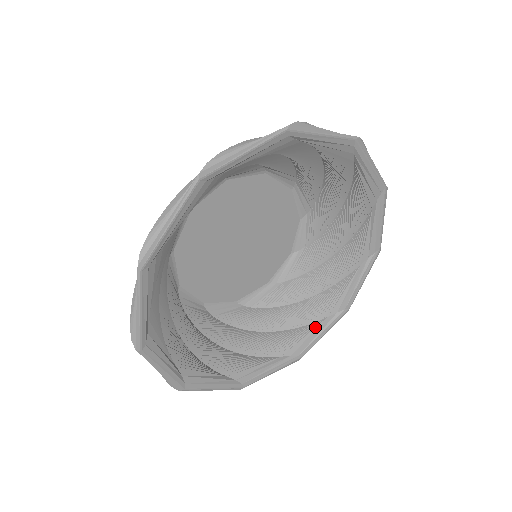
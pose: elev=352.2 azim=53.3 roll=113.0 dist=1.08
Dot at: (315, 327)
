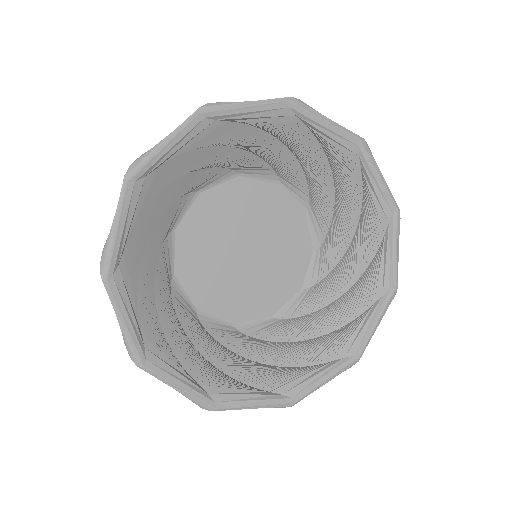
Dot at: (363, 319)
